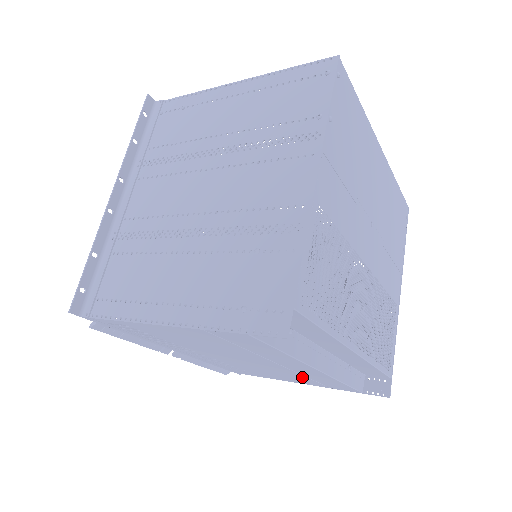
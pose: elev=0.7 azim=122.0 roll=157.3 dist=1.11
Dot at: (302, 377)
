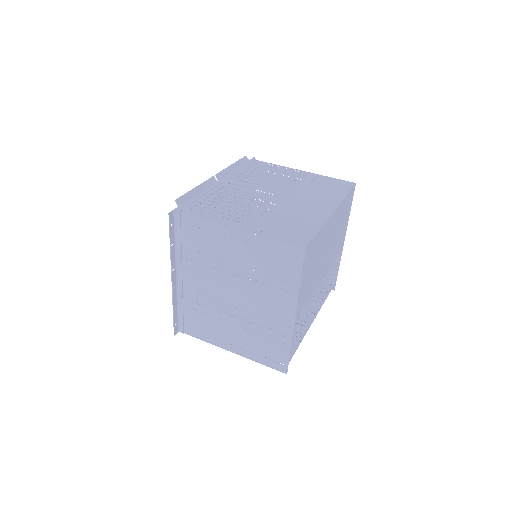
Dot at: occluded
